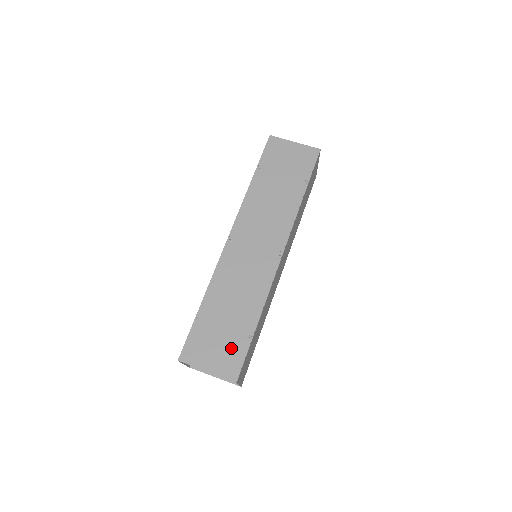
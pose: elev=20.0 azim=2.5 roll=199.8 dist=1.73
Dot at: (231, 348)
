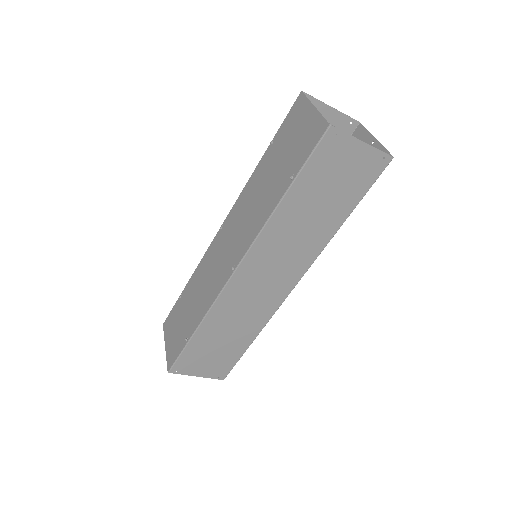
Dot at: (178, 340)
